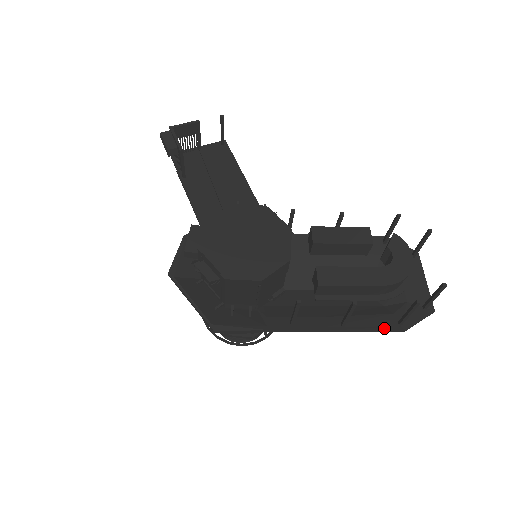
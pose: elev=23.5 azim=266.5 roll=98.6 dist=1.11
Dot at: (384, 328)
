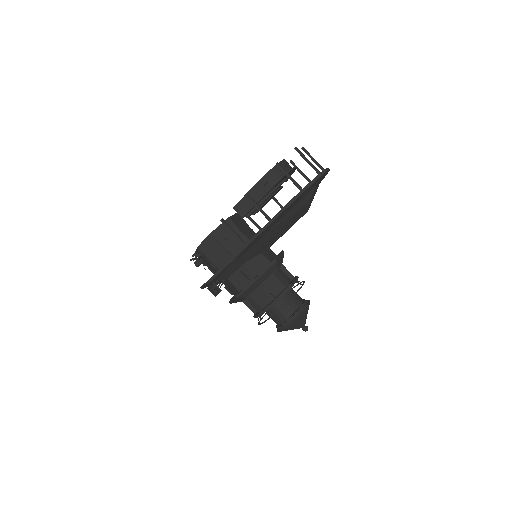
Dot at: (292, 200)
